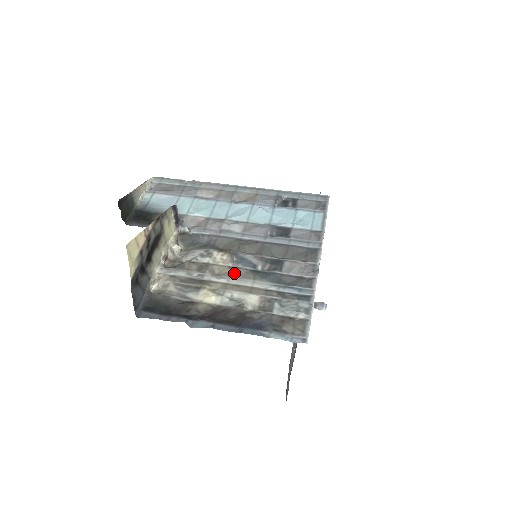
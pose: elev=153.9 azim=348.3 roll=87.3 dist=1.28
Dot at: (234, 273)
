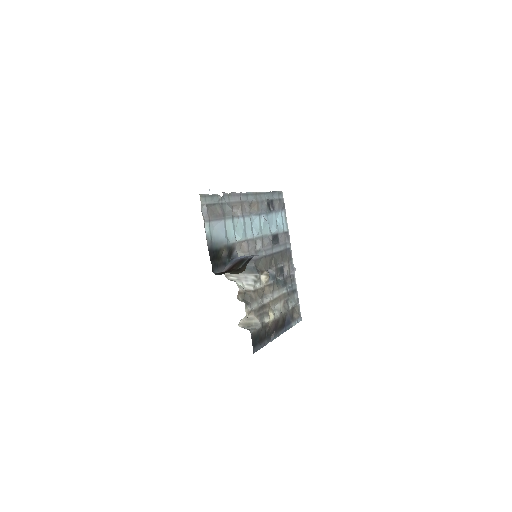
Dot at: (272, 290)
